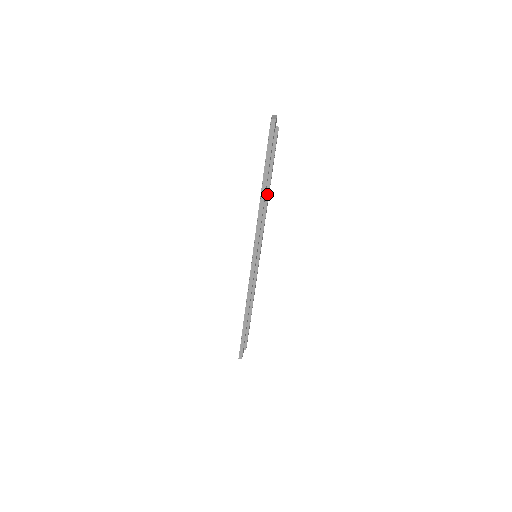
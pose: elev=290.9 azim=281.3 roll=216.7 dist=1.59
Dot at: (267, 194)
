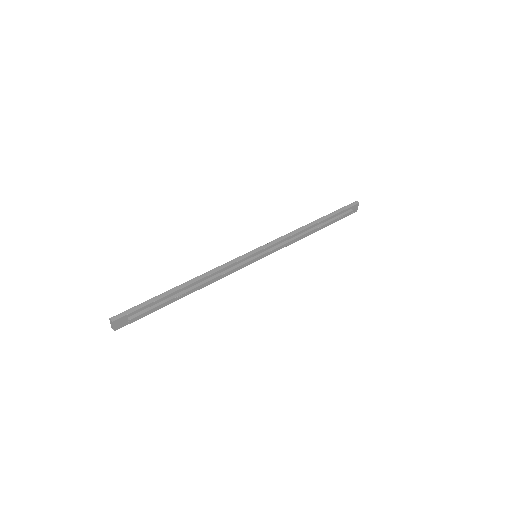
Dot at: (313, 229)
